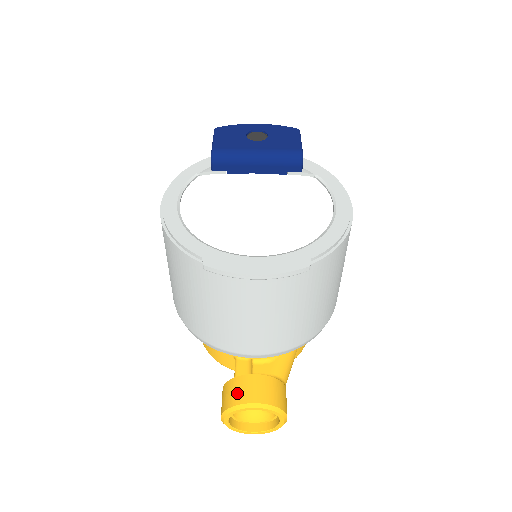
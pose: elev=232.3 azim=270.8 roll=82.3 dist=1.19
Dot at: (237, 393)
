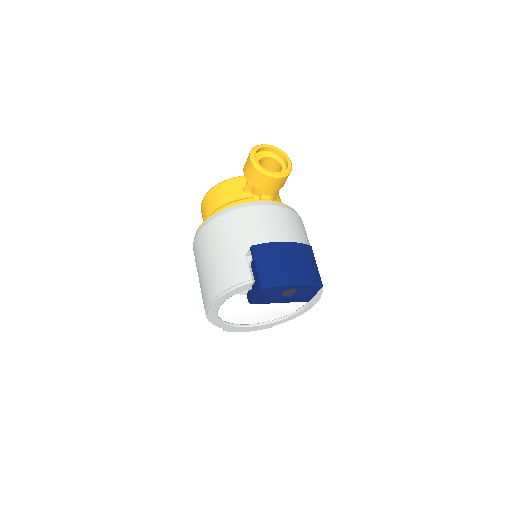
Dot at: occluded
